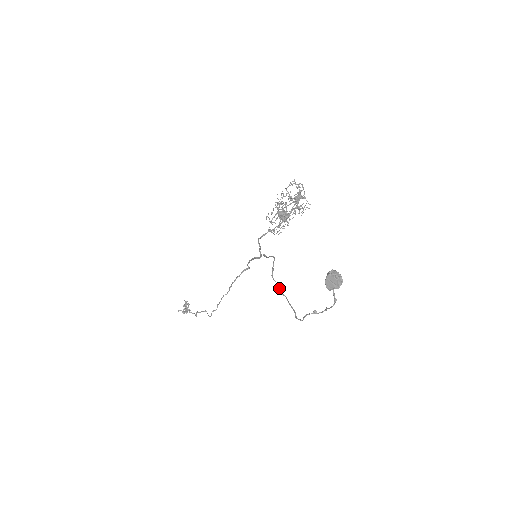
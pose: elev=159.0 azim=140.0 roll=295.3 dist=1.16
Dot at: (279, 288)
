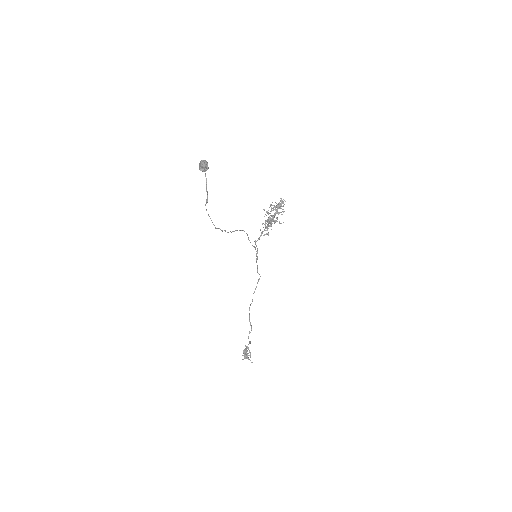
Dot at: (228, 232)
